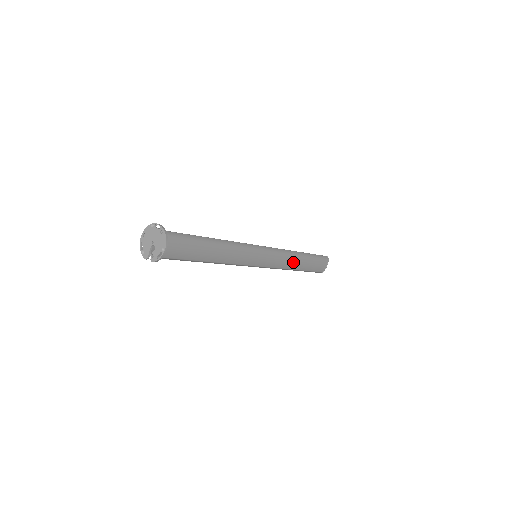
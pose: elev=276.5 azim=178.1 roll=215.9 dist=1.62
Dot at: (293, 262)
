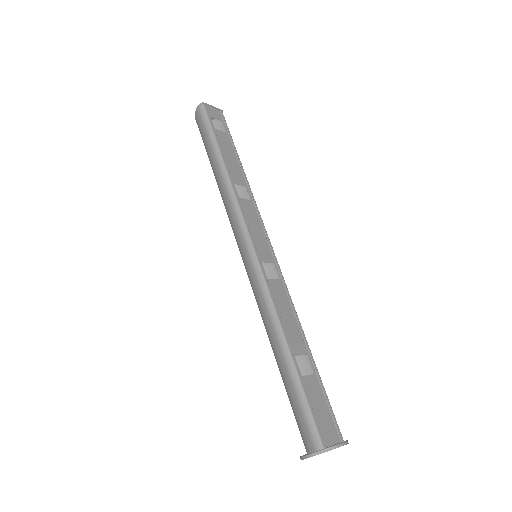
Dot at: (239, 195)
